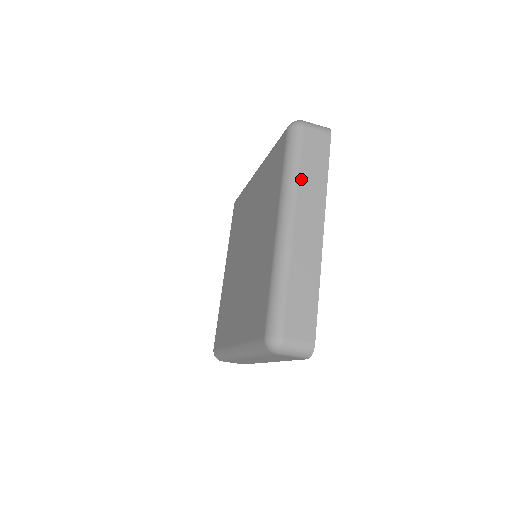
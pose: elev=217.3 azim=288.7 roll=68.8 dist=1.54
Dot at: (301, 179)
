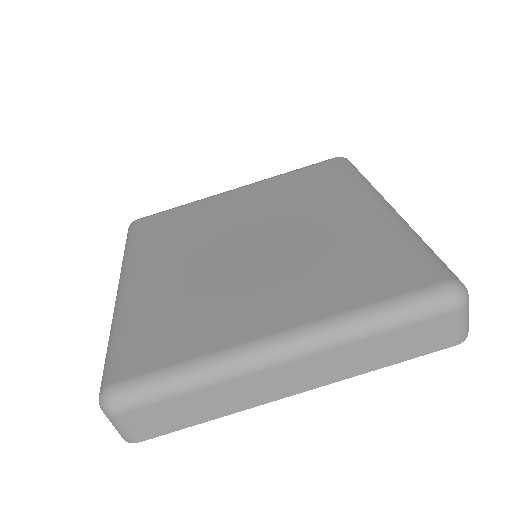
Dot at: occluded
